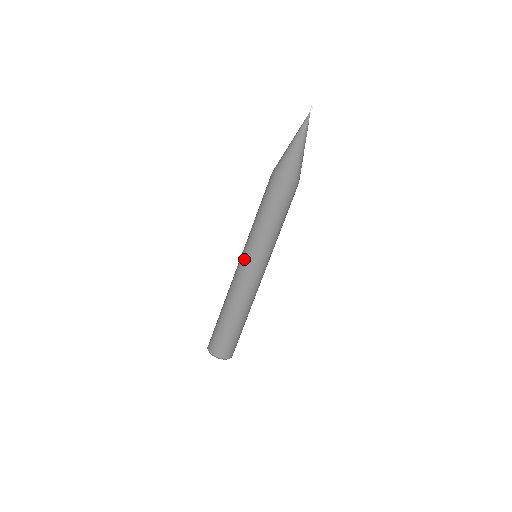
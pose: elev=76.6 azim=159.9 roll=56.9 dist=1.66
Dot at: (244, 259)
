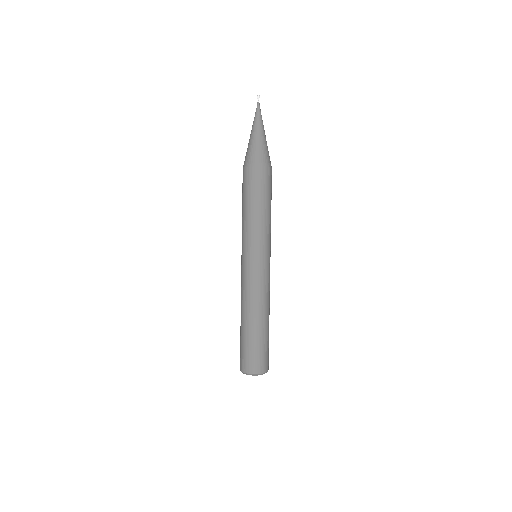
Dot at: (245, 261)
